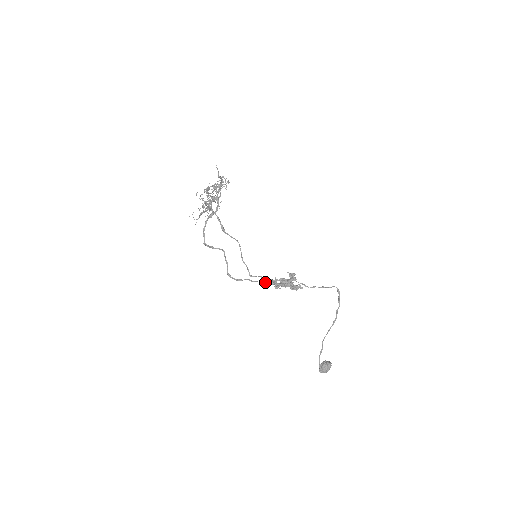
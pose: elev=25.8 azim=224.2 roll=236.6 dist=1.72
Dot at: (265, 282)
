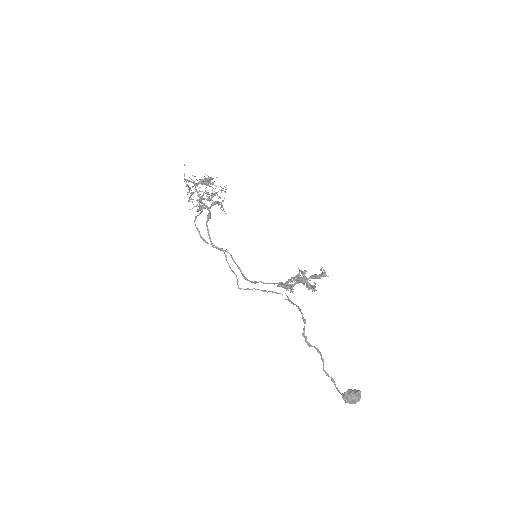
Dot at: (278, 283)
